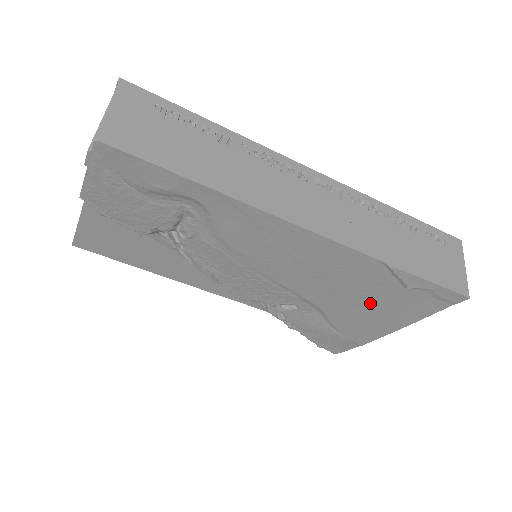
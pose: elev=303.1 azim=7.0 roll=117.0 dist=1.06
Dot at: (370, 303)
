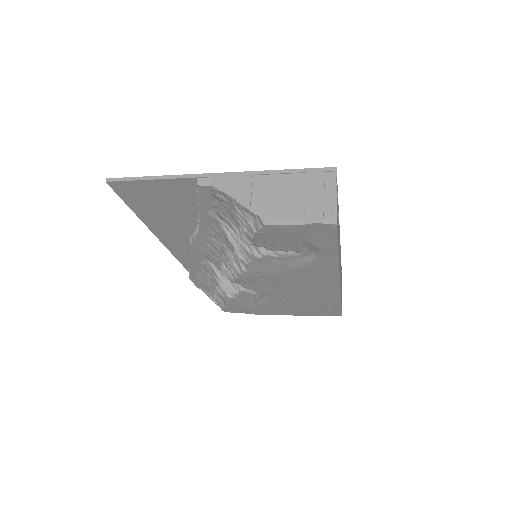
Dot at: (300, 305)
